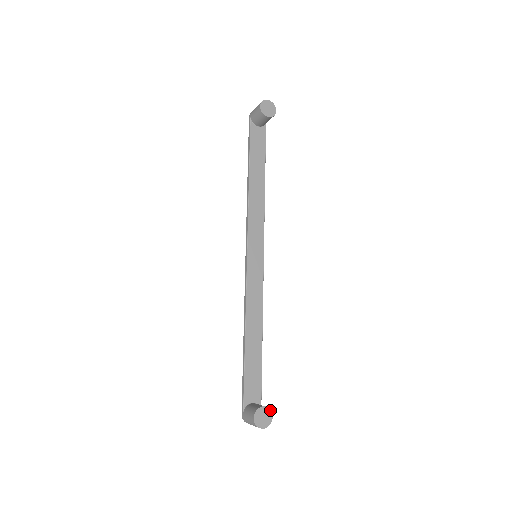
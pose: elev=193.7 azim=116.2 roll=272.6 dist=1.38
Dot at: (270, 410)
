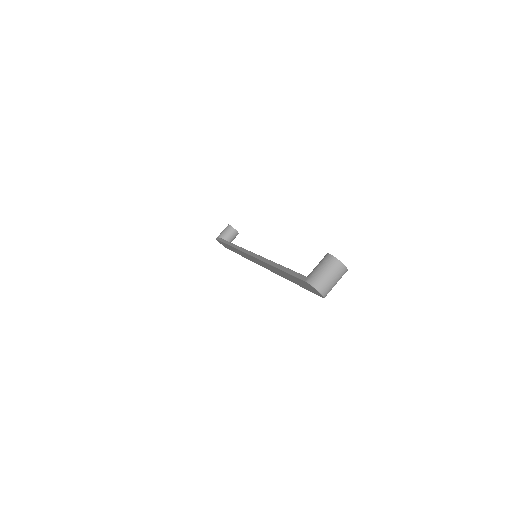
Dot at: occluded
